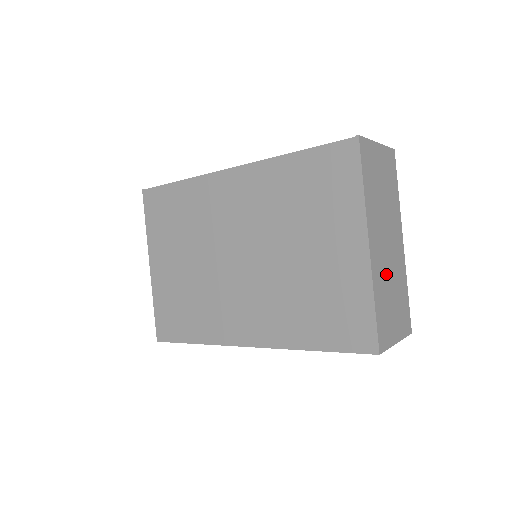
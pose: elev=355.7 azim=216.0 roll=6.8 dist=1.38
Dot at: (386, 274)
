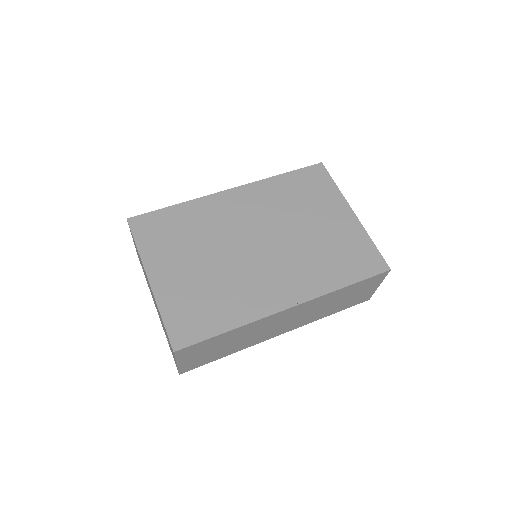
Dot at: occluded
